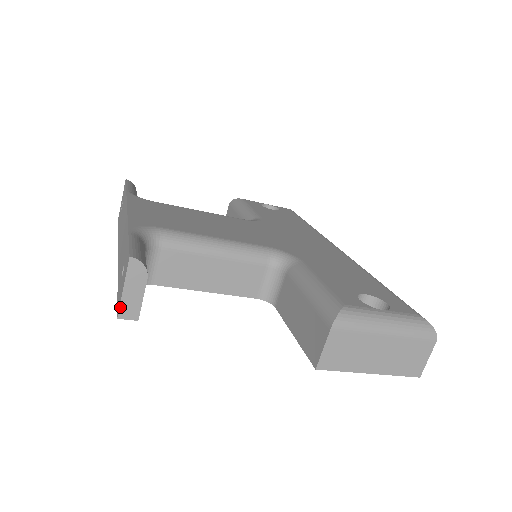
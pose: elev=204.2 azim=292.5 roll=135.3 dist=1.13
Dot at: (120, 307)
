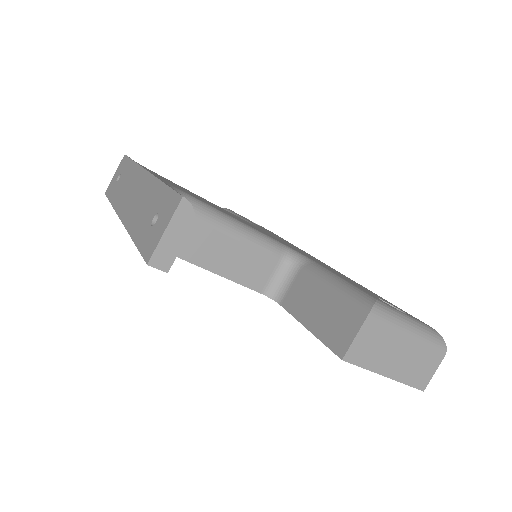
Dot at: (154, 252)
